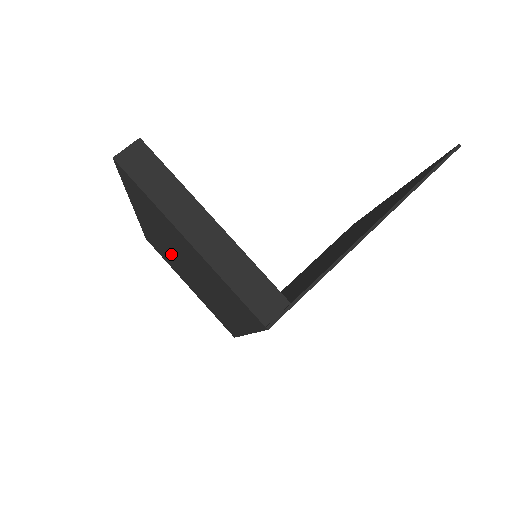
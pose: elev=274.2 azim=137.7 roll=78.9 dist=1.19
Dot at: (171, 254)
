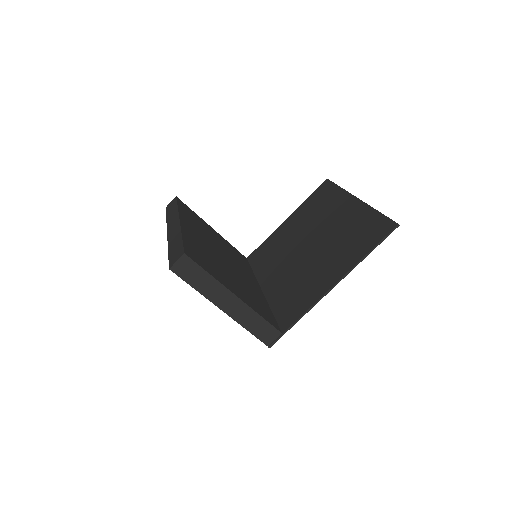
Dot at: occluded
